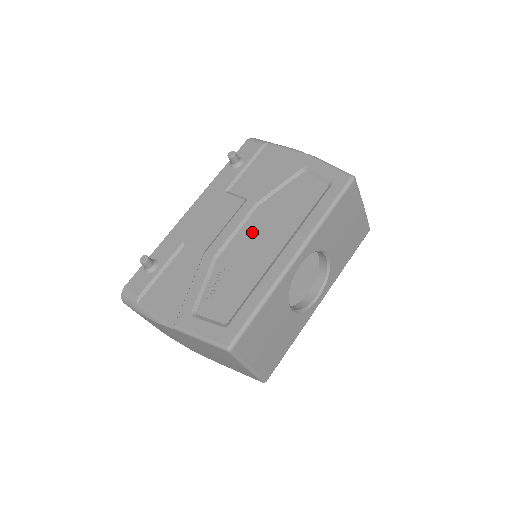
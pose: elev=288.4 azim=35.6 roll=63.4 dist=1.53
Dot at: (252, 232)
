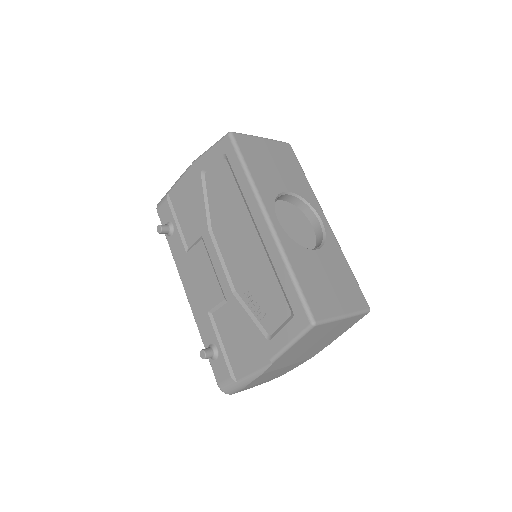
Dot at: (229, 247)
